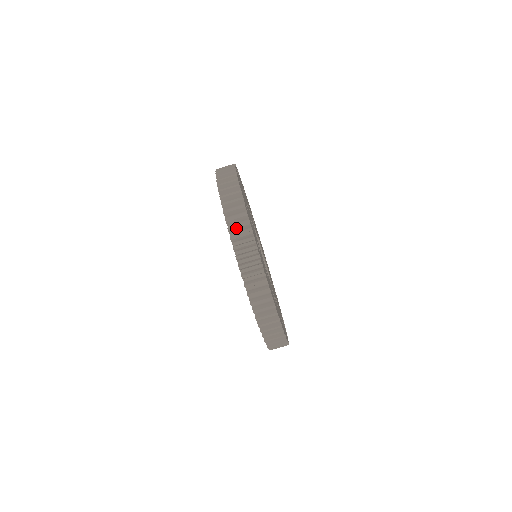
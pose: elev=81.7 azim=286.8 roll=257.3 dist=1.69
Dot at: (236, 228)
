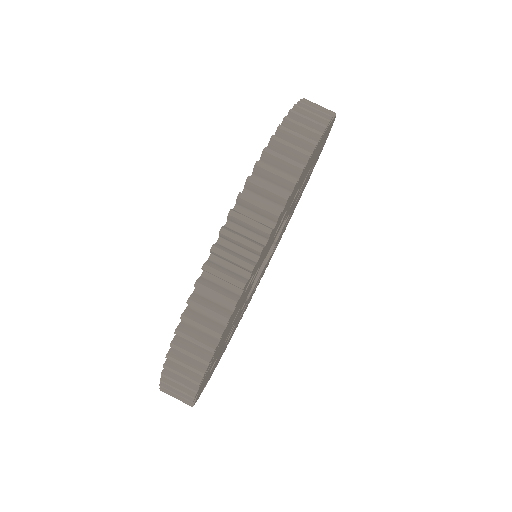
Dot at: occluded
